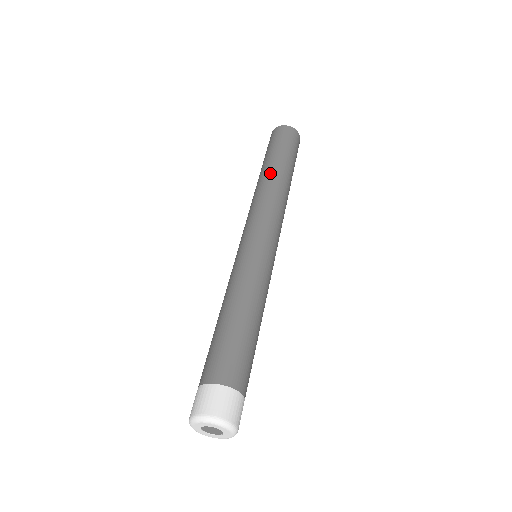
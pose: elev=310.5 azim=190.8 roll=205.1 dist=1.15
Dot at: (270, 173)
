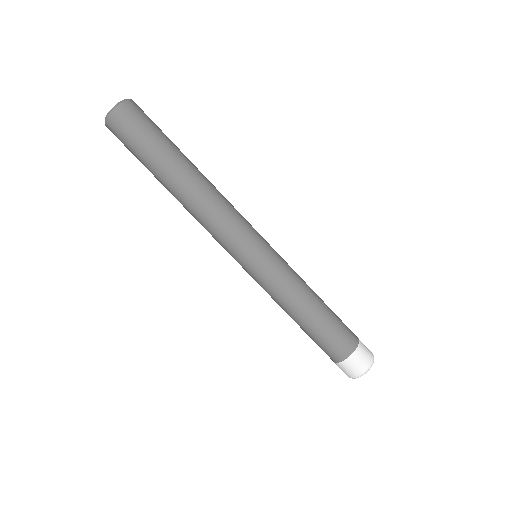
Dot at: (174, 192)
